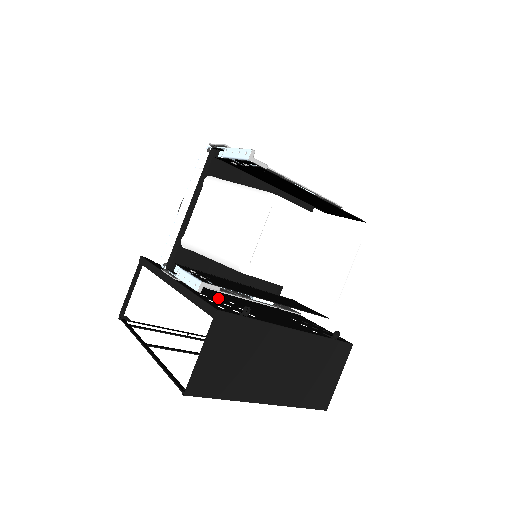
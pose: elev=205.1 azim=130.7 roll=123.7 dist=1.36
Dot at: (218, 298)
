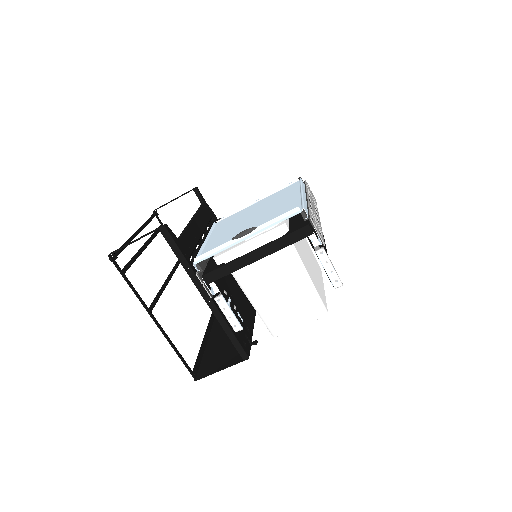
Dot at: occluded
